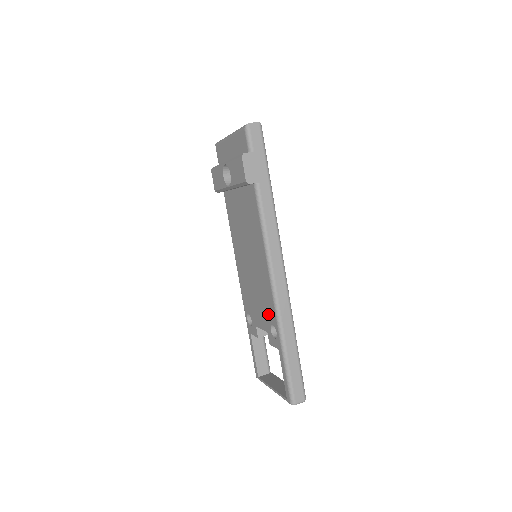
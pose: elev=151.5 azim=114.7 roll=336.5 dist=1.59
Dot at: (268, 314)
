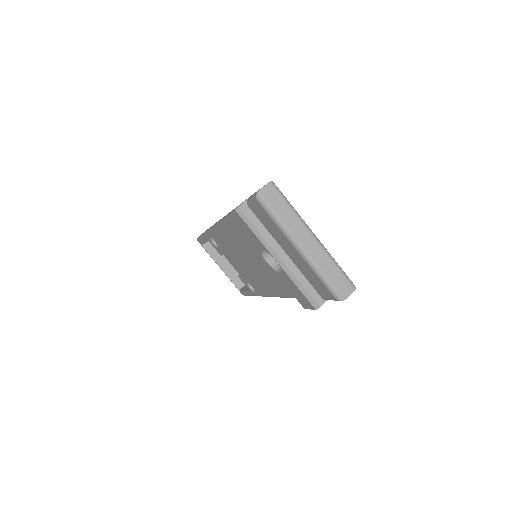
Dot at: (251, 283)
